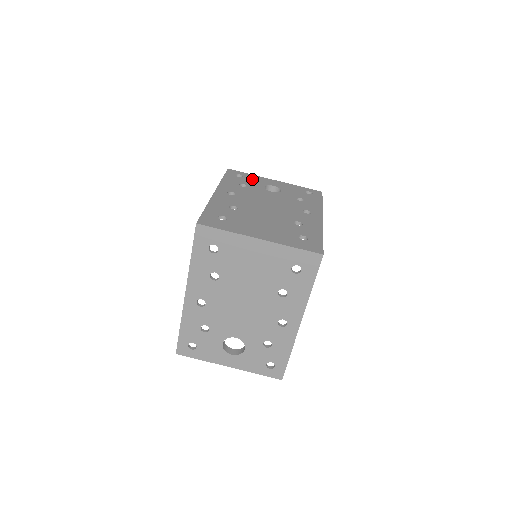
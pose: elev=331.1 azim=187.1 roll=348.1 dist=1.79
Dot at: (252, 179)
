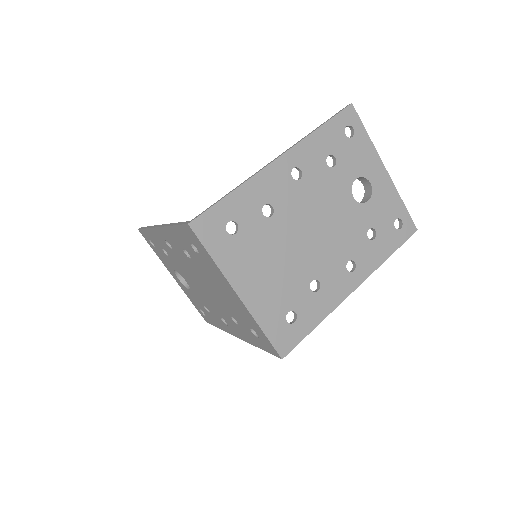
Dot at: (358, 151)
